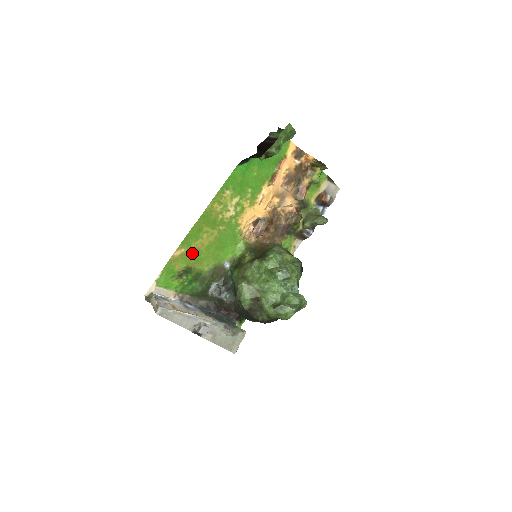
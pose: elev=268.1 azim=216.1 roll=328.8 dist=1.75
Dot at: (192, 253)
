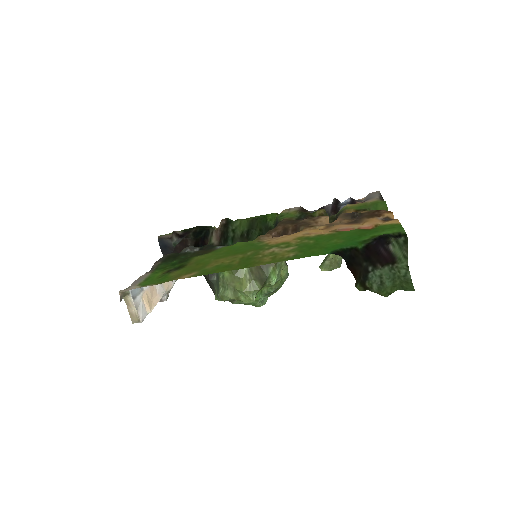
Dot at: (200, 267)
